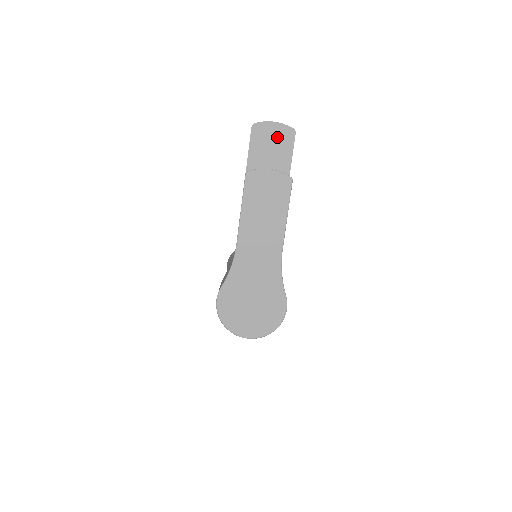
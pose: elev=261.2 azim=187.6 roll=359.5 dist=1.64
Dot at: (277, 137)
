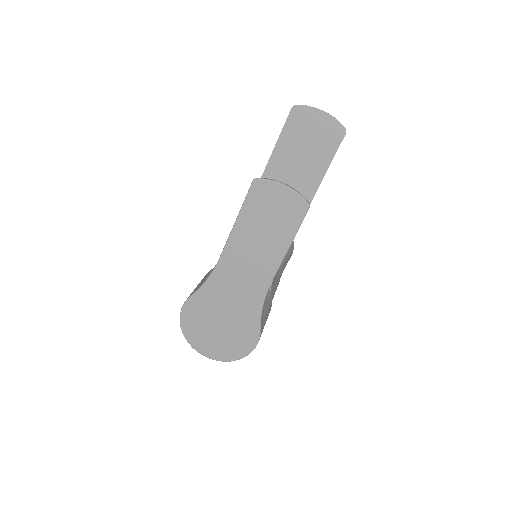
Dot at: (320, 132)
